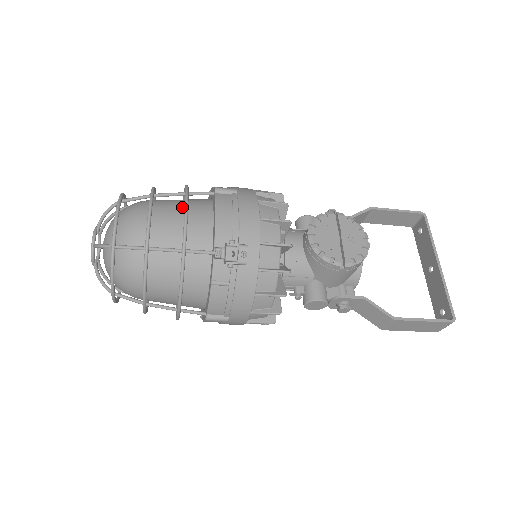
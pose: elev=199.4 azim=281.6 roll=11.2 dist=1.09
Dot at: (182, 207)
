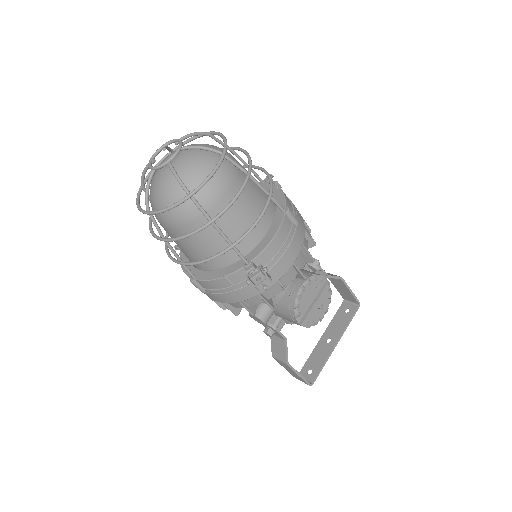
Dot at: (256, 200)
